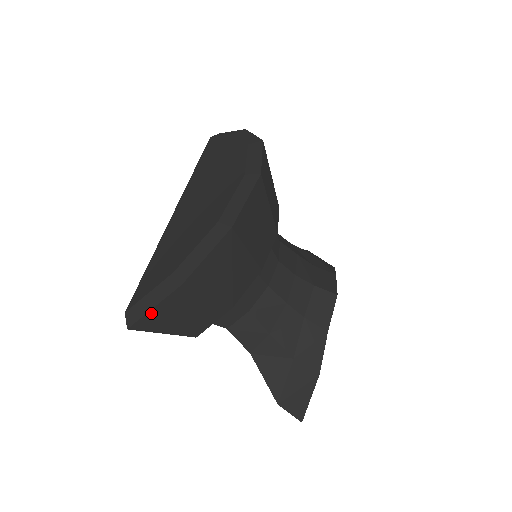
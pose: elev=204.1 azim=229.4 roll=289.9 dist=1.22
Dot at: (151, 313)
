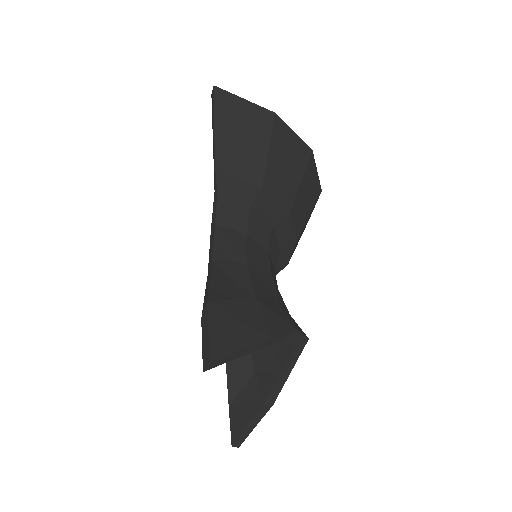
Dot at: (238, 100)
